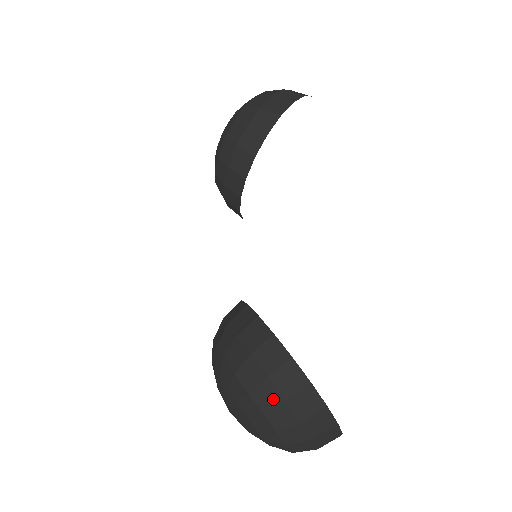
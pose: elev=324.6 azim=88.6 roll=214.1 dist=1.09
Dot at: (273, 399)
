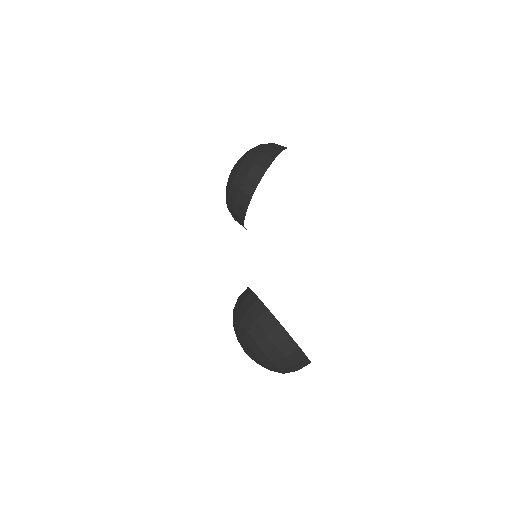
Dot at: (269, 345)
